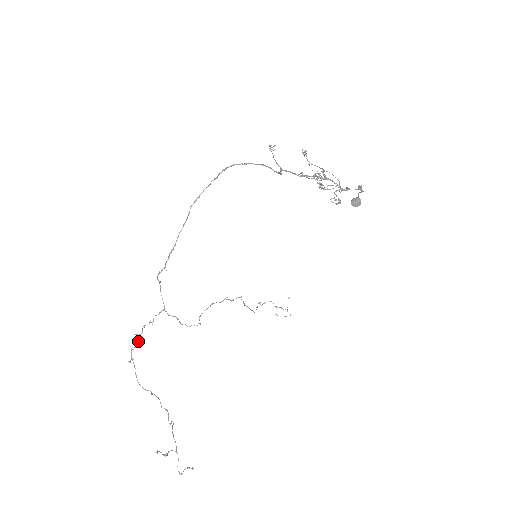
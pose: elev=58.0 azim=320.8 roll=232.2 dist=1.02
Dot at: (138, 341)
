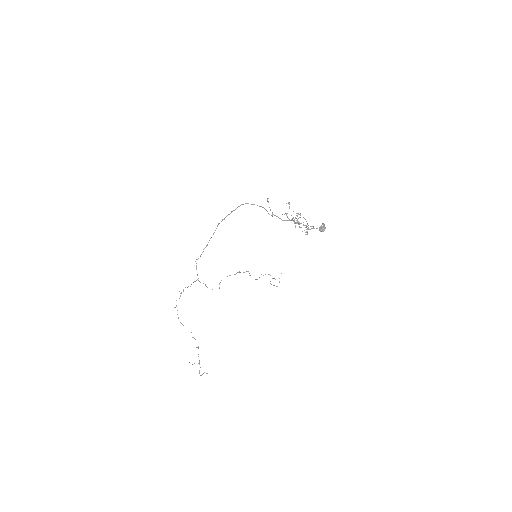
Dot at: occluded
